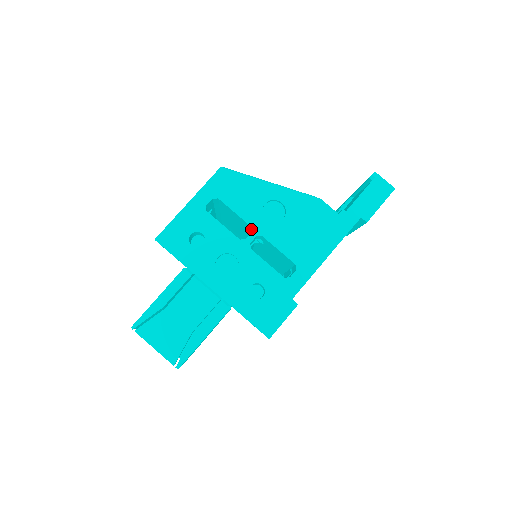
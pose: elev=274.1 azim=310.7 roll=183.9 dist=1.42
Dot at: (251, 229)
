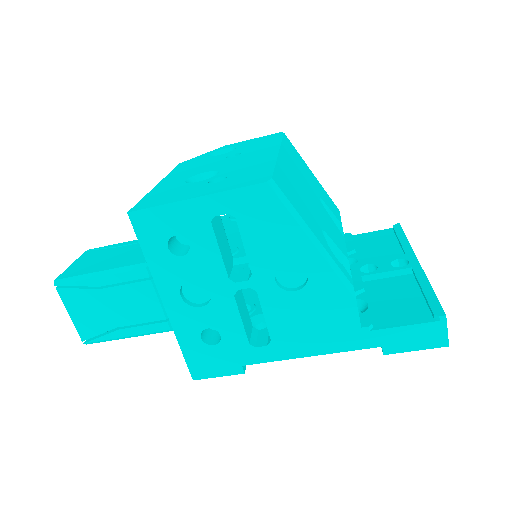
Dot at: (250, 277)
